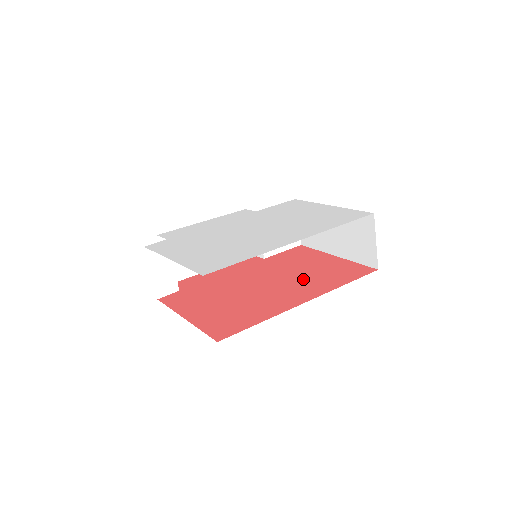
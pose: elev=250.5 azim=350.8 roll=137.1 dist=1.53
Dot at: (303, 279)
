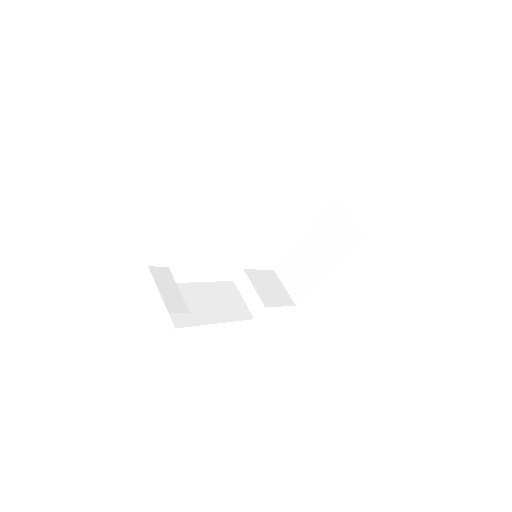
Dot at: occluded
